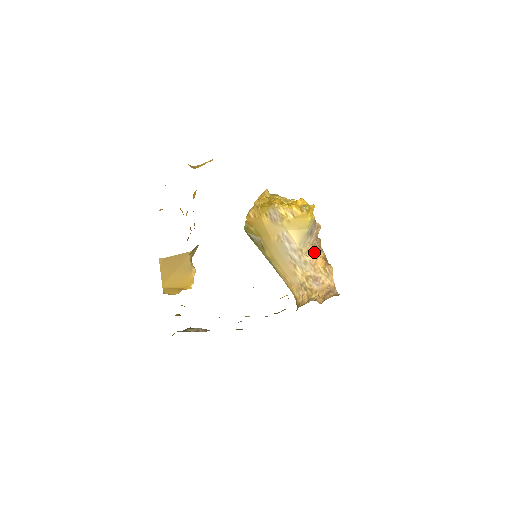
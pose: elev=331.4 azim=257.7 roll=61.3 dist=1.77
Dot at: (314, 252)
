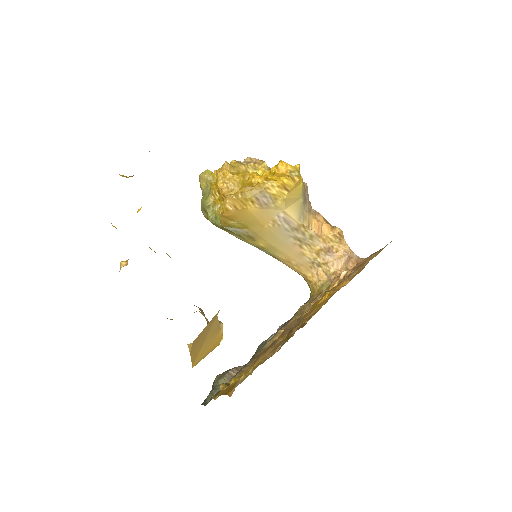
Dot at: (315, 220)
